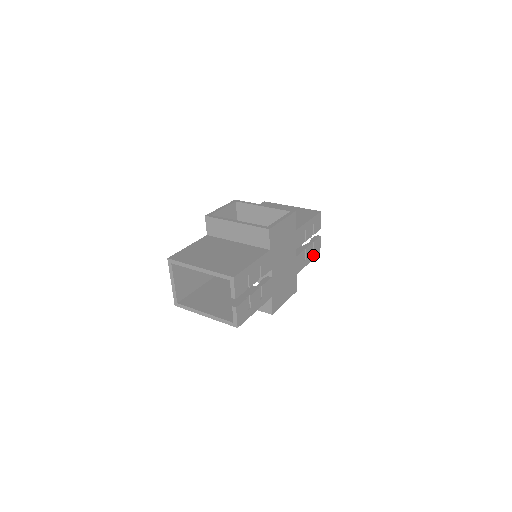
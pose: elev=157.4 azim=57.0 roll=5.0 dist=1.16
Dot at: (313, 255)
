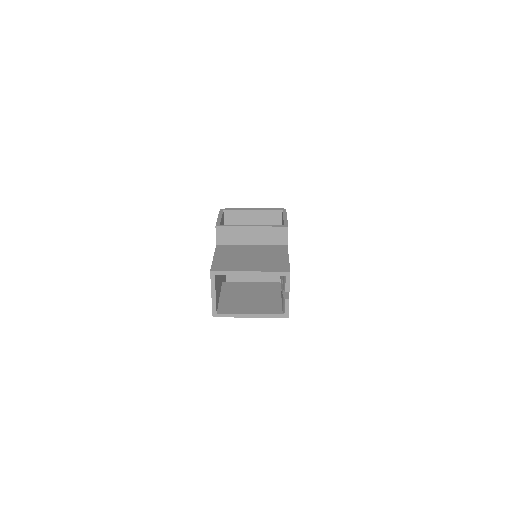
Dot at: occluded
